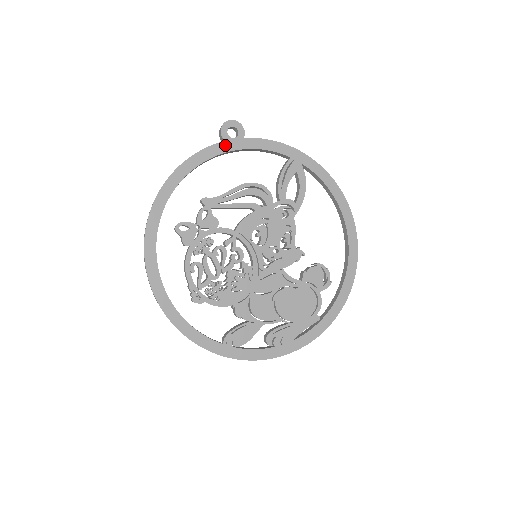
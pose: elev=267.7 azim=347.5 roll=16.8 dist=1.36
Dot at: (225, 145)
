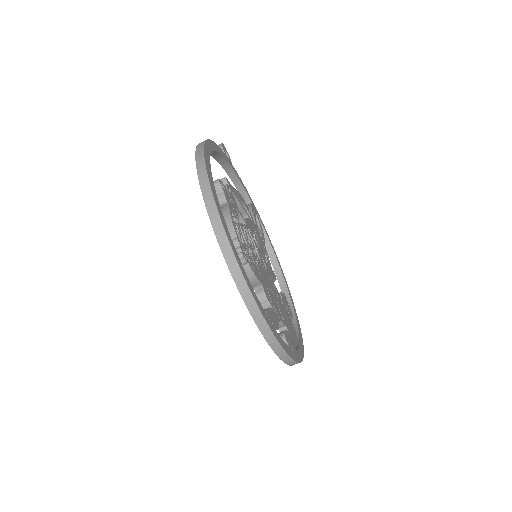
Dot at: (226, 157)
